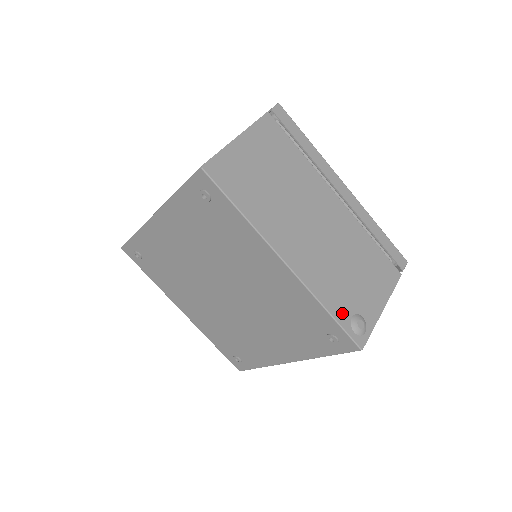
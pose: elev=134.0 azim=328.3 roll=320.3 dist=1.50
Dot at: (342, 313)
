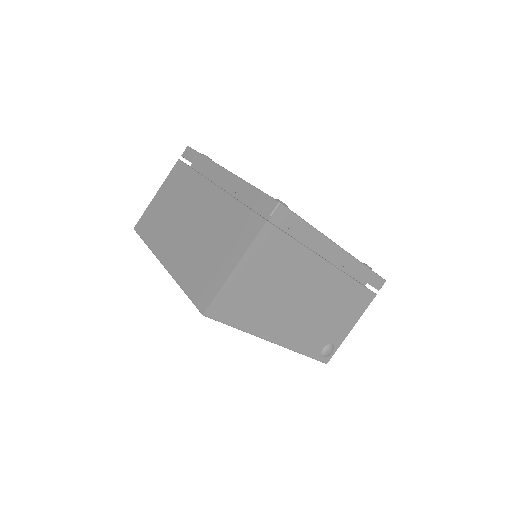
Dot at: (315, 350)
